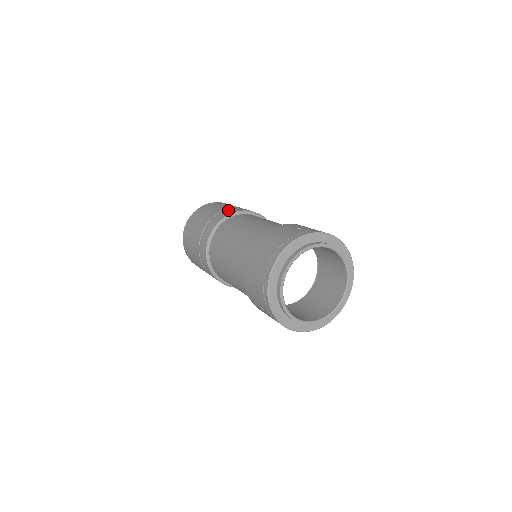
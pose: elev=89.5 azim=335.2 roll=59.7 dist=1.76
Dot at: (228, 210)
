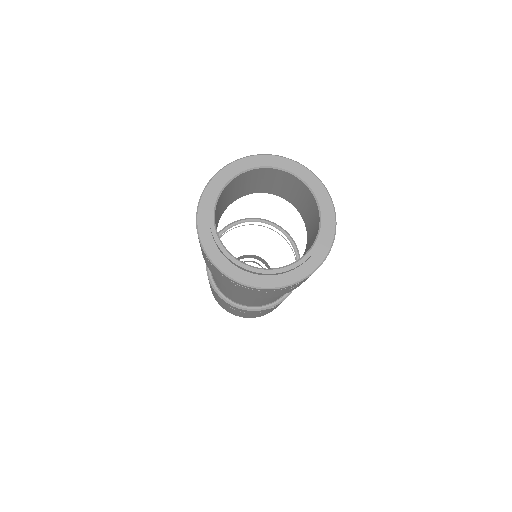
Dot at: occluded
